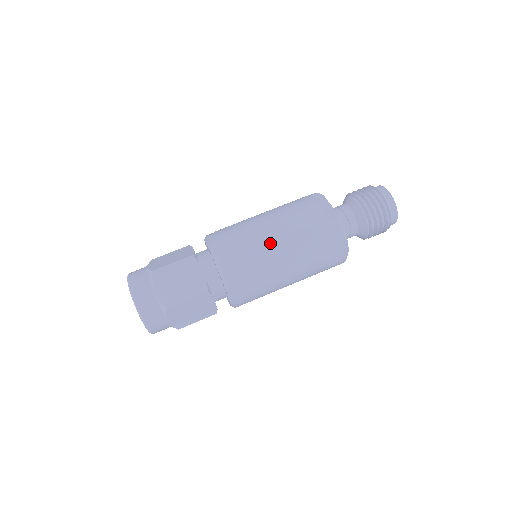
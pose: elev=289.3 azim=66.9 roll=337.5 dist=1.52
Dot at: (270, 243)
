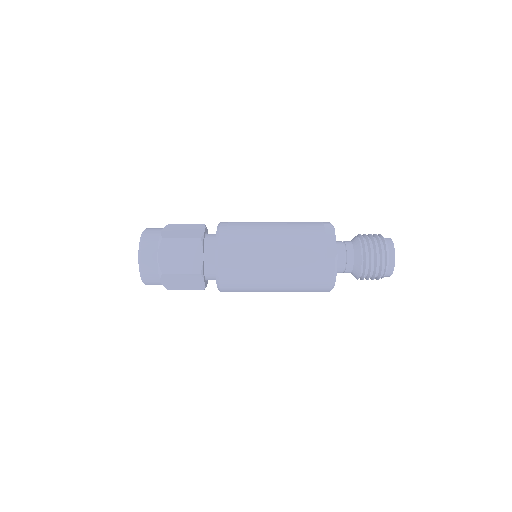
Dot at: (267, 255)
